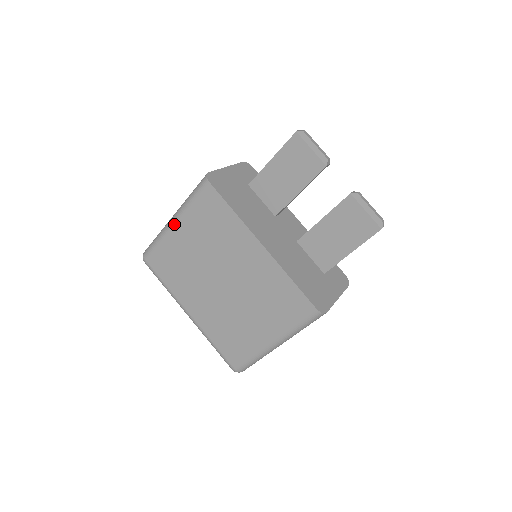
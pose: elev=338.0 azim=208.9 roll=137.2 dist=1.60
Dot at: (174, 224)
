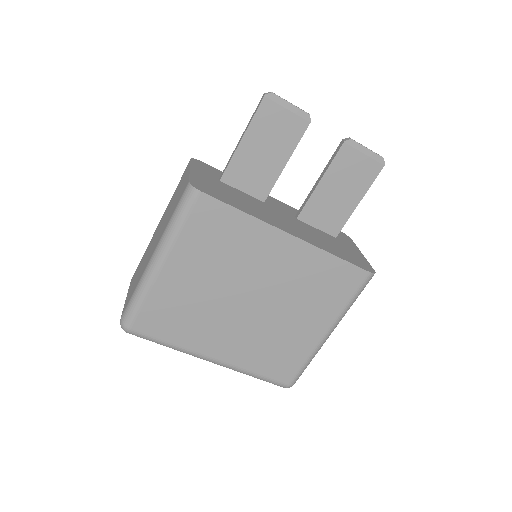
Dot at: (162, 265)
